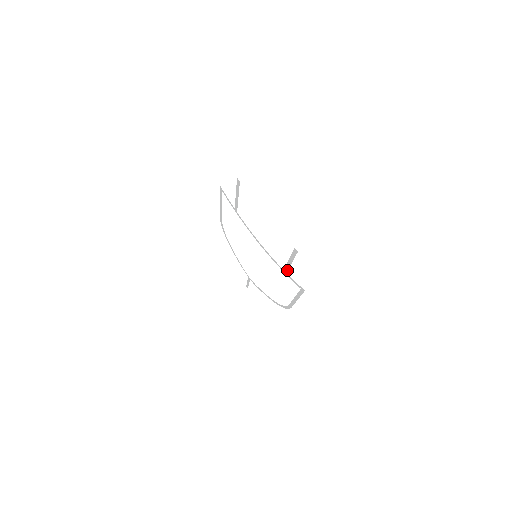
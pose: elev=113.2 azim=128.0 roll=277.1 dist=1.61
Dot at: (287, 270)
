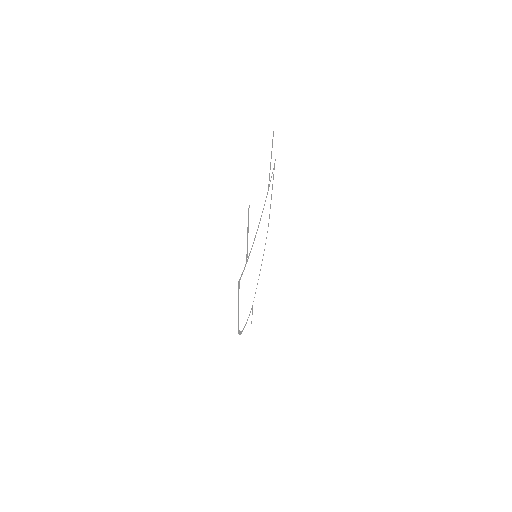
Dot at: (247, 256)
